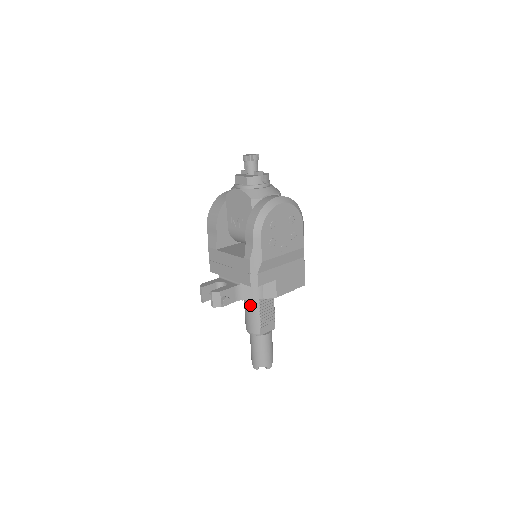
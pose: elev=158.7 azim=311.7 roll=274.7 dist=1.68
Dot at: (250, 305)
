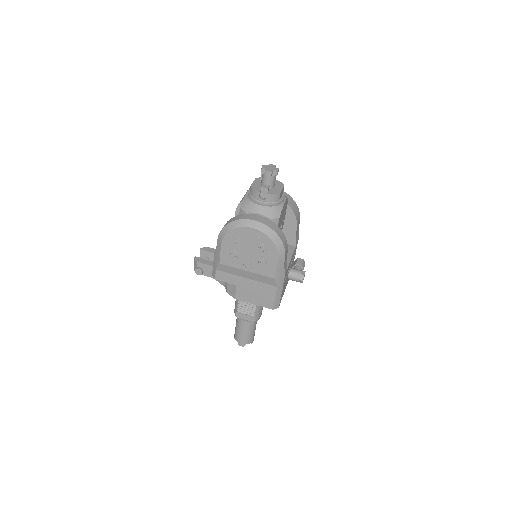
Dot at: occluded
